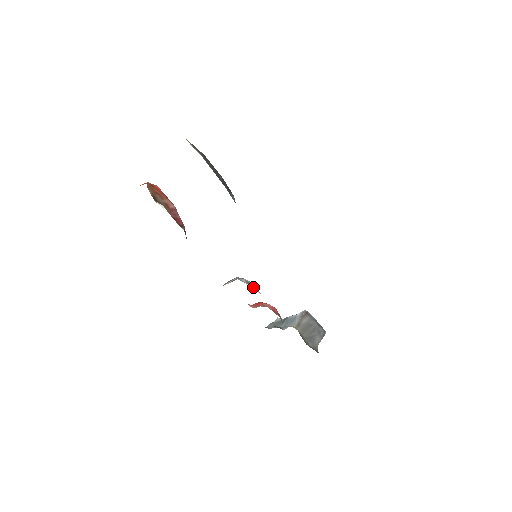
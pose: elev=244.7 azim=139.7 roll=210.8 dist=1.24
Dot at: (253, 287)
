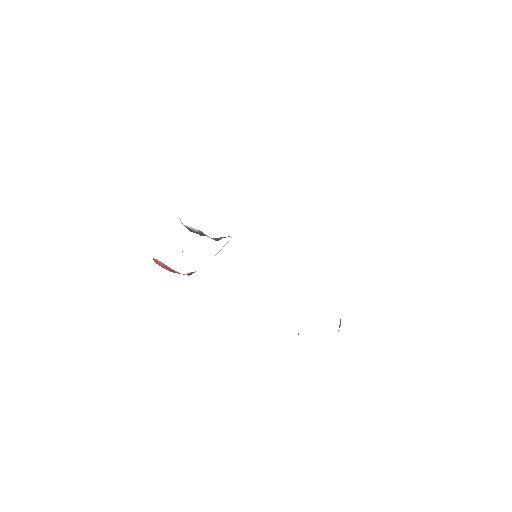
Dot at: occluded
